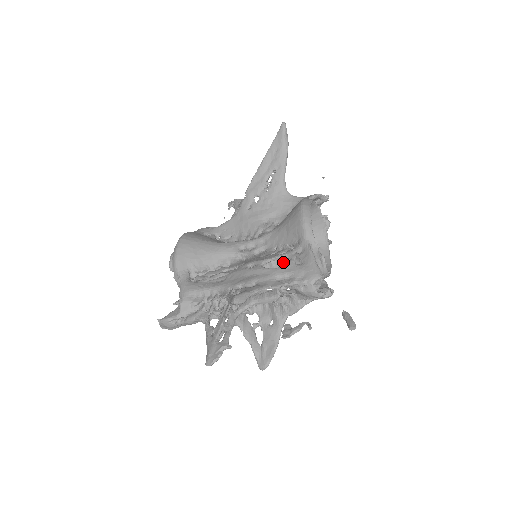
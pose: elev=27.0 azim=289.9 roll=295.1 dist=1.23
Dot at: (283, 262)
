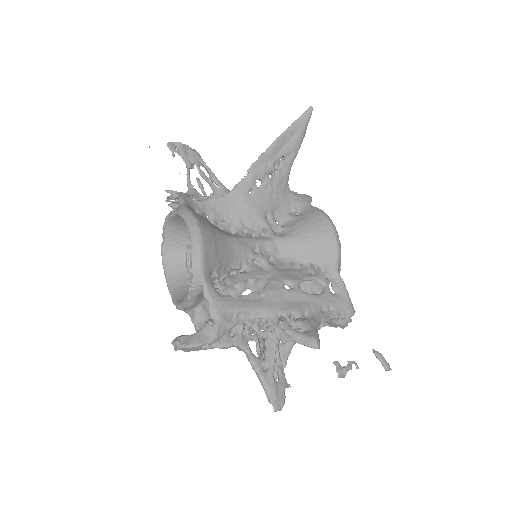
Dot at: occluded
